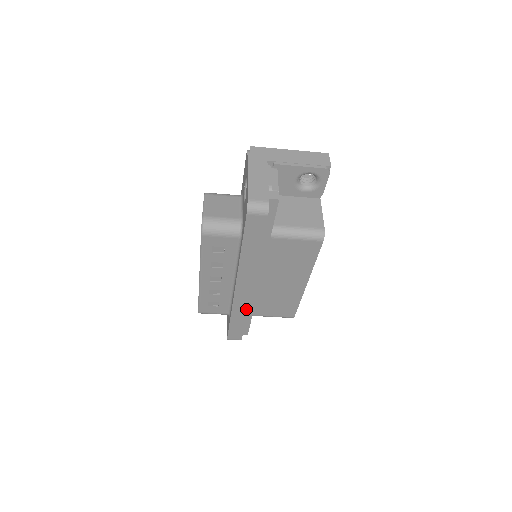
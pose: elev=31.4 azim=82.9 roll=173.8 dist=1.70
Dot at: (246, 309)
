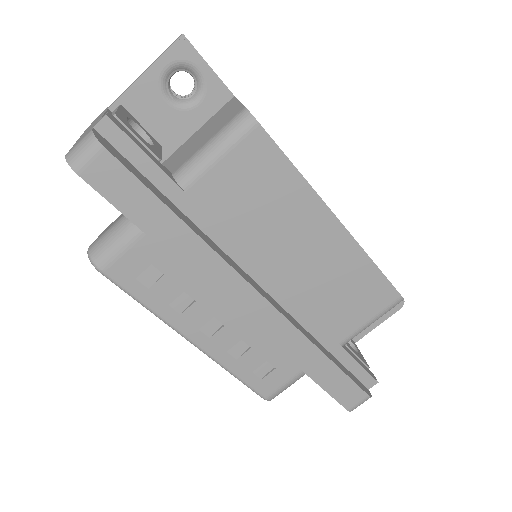
Dot at: (302, 338)
